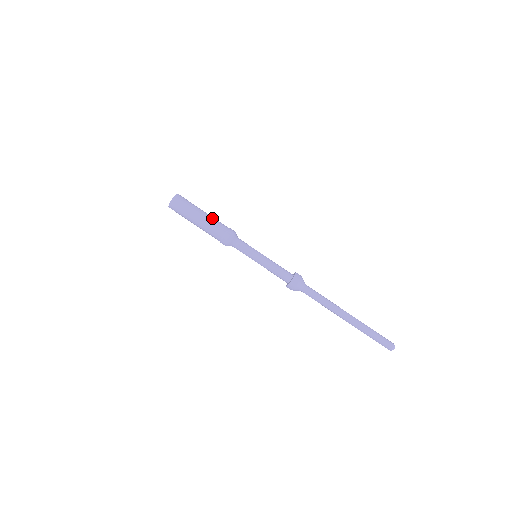
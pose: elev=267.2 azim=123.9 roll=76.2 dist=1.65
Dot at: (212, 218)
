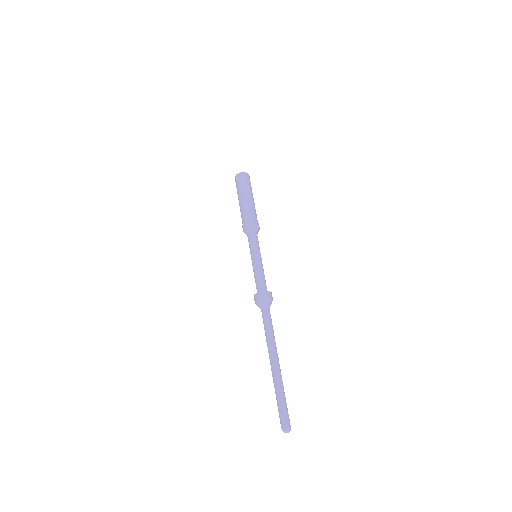
Dot at: occluded
